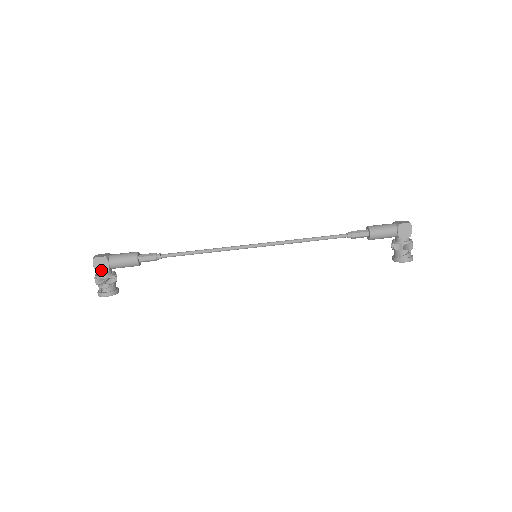
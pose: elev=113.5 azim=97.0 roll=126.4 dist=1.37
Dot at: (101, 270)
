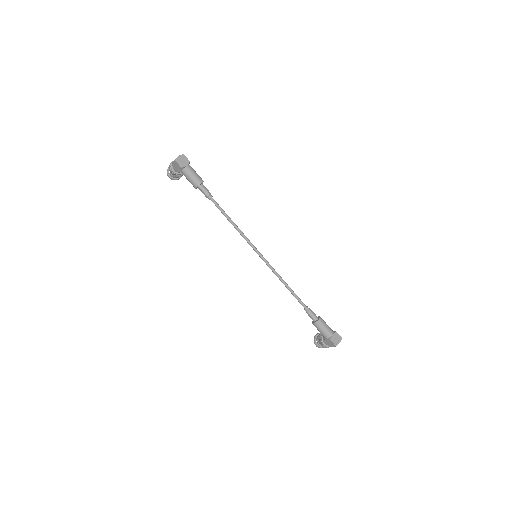
Dot at: (175, 168)
